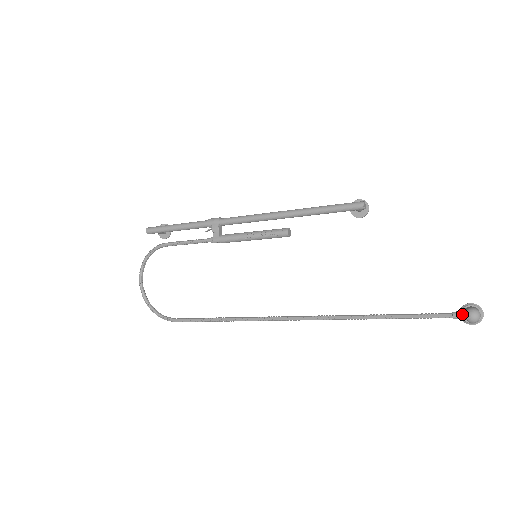
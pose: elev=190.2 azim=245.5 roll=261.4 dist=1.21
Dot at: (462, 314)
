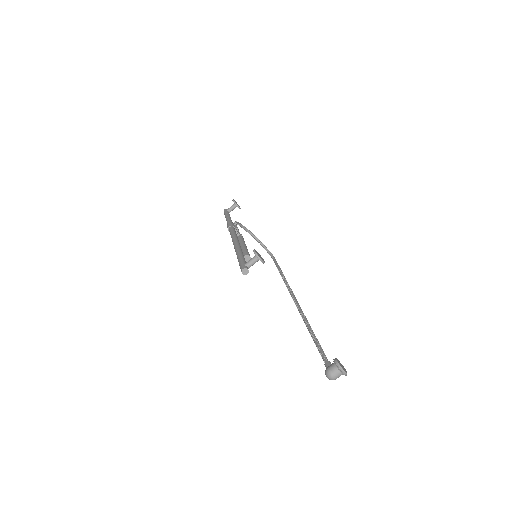
Dot at: occluded
